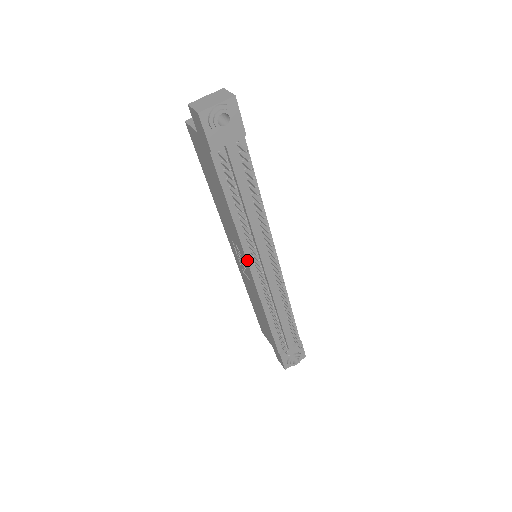
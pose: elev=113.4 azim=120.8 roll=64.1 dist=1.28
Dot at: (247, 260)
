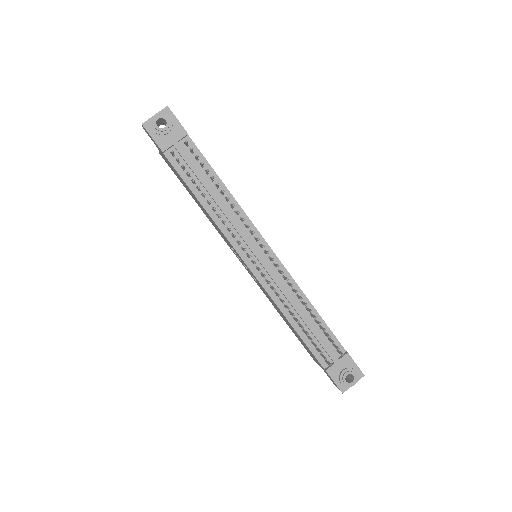
Dot at: (237, 251)
